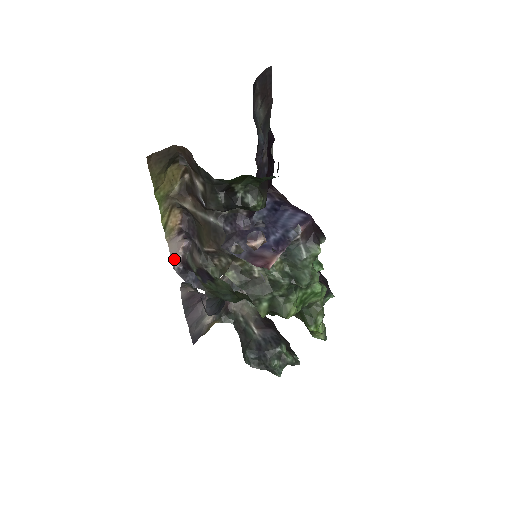
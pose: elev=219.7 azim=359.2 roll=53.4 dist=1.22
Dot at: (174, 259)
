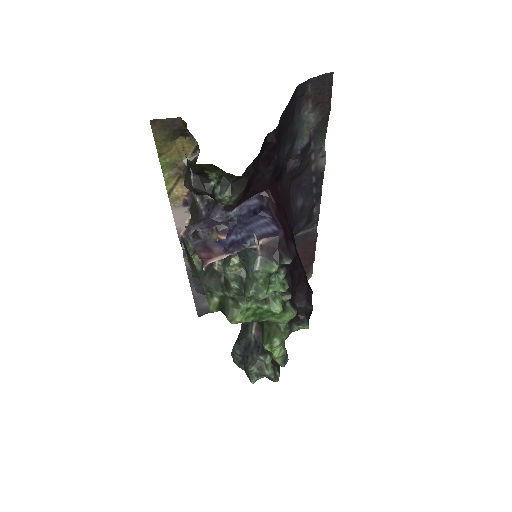
Dot at: (179, 227)
